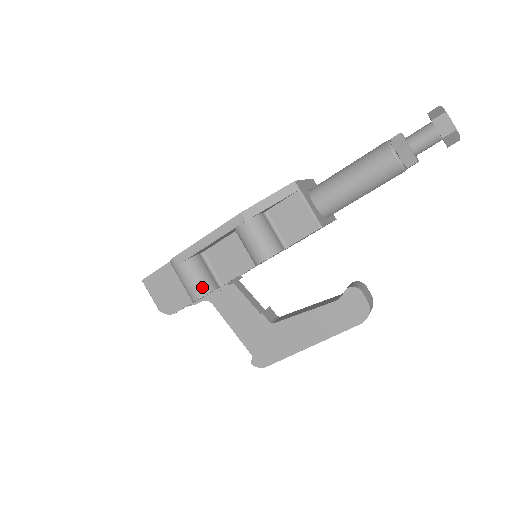
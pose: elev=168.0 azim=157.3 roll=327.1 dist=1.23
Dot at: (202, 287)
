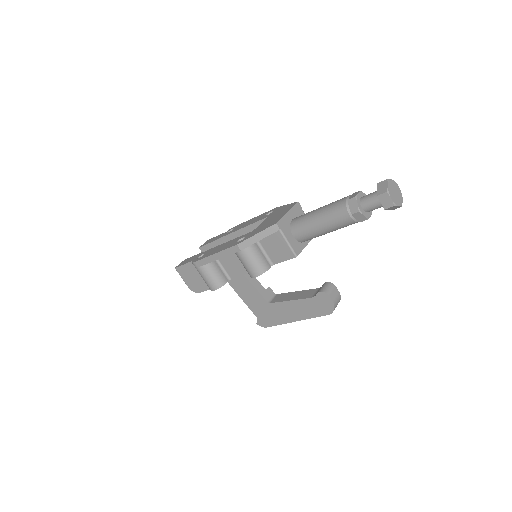
Dot at: (216, 283)
